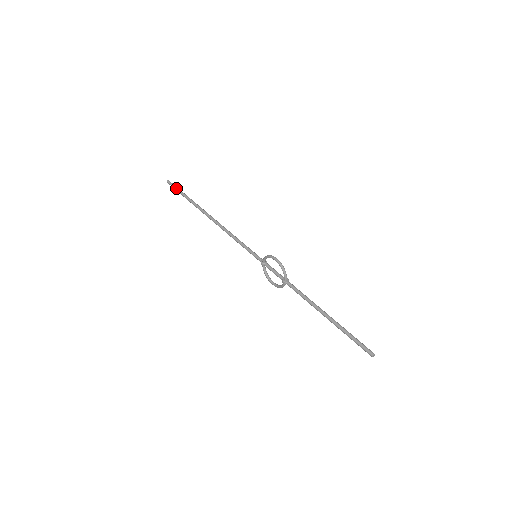
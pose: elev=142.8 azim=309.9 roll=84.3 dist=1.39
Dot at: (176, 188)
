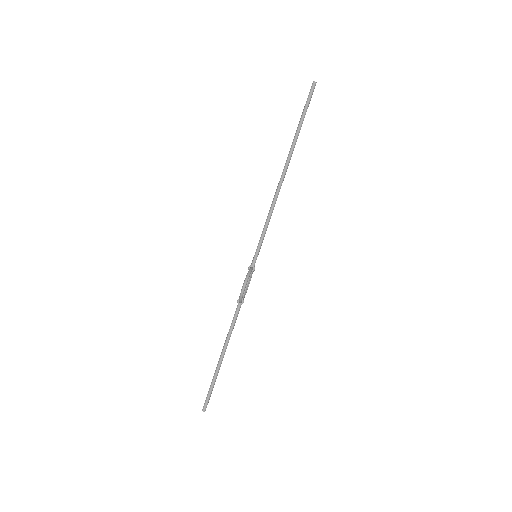
Dot at: (306, 102)
